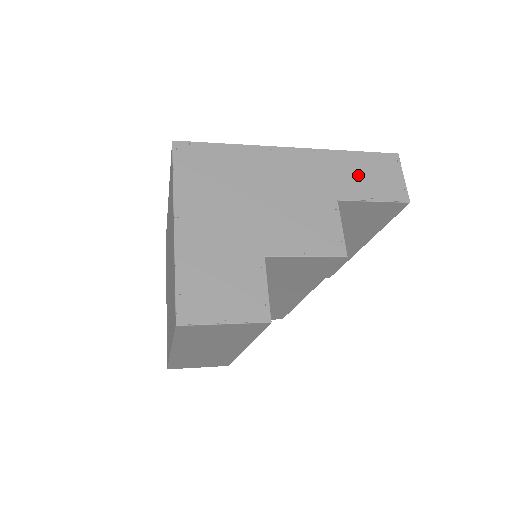
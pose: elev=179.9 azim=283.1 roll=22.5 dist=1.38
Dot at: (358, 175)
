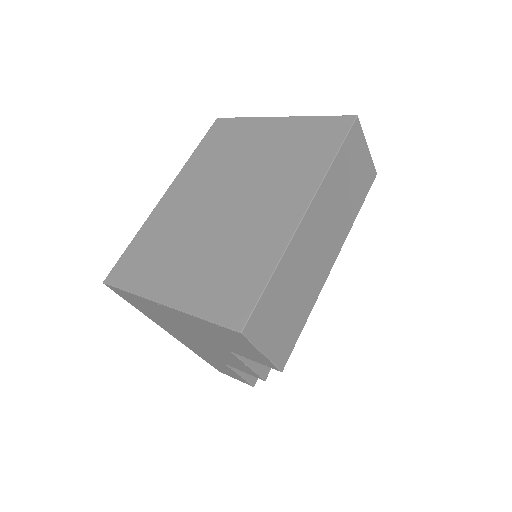
Dot at: occluded
